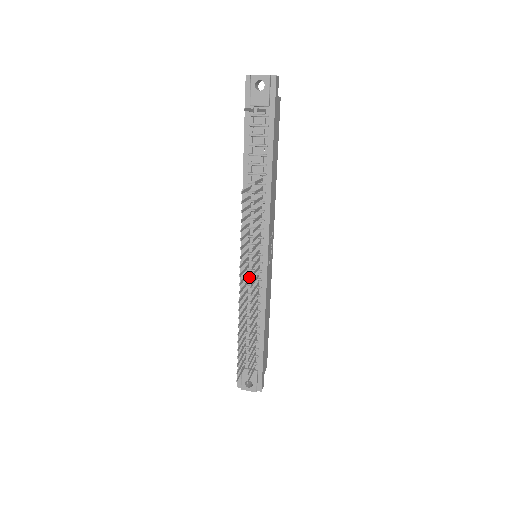
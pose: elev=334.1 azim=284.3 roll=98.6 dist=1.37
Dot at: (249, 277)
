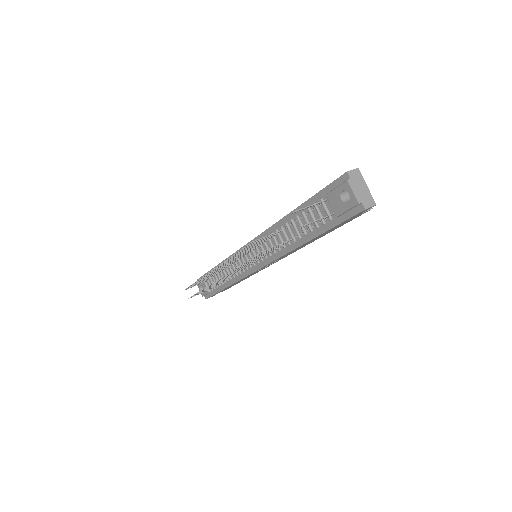
Dot at: (239, 260)
